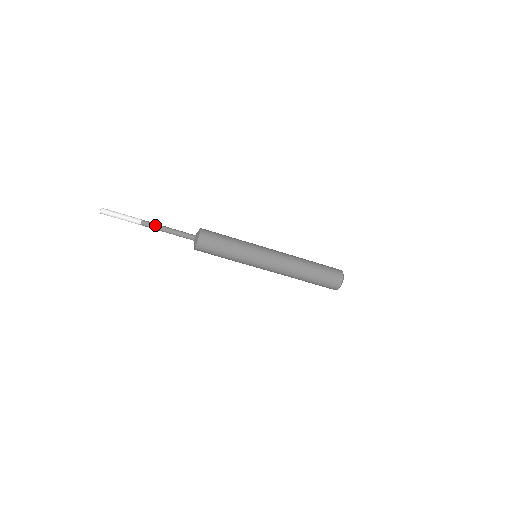
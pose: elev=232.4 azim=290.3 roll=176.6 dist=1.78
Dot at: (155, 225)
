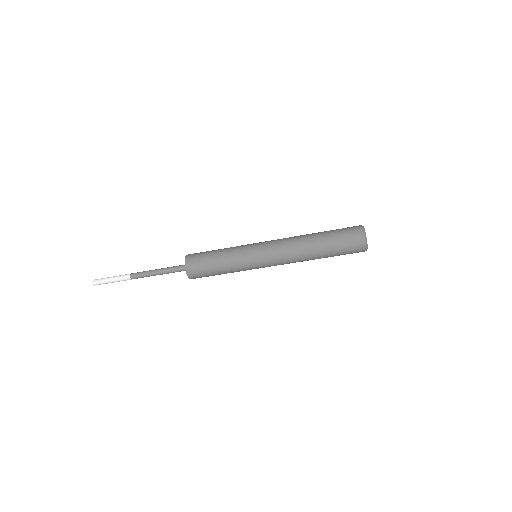
Dot at: (144, 275)
